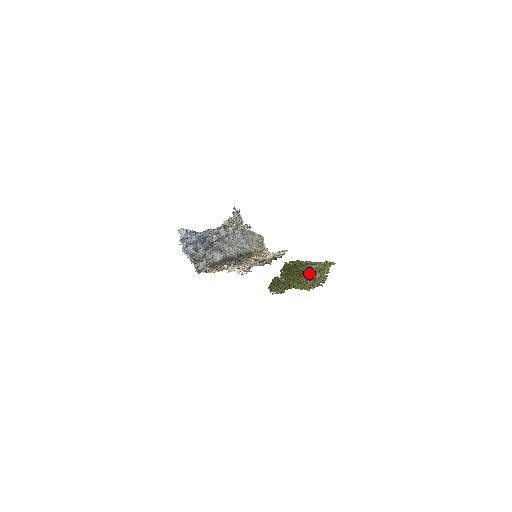
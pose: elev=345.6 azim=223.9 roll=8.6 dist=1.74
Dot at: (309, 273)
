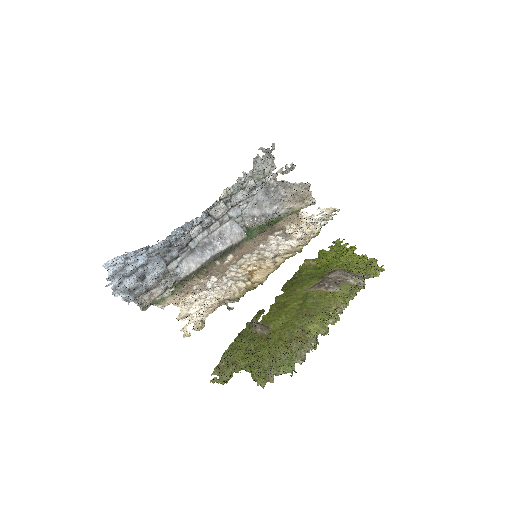
Dot at: (307, 316)
